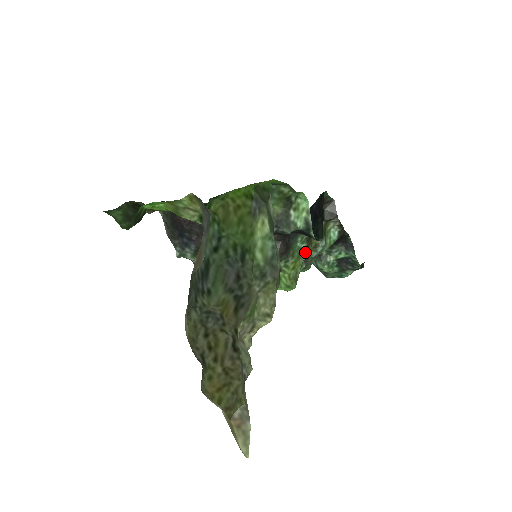
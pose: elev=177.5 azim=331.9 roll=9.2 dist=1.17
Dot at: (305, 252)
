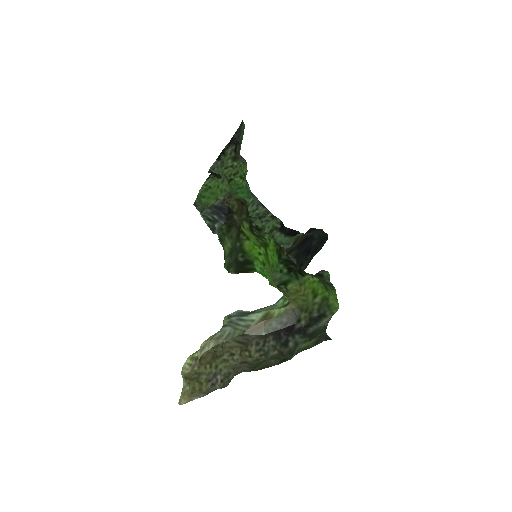
Dot at: occluded
